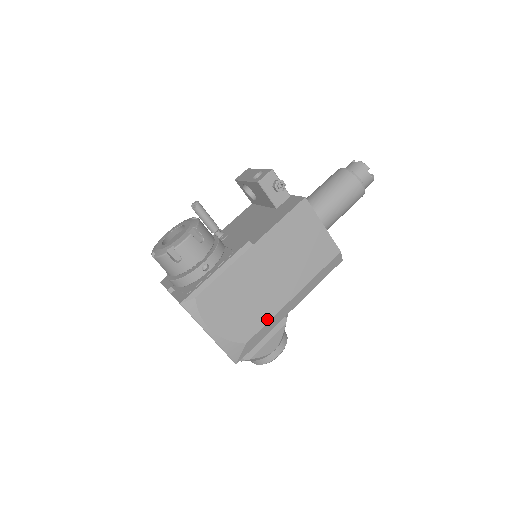
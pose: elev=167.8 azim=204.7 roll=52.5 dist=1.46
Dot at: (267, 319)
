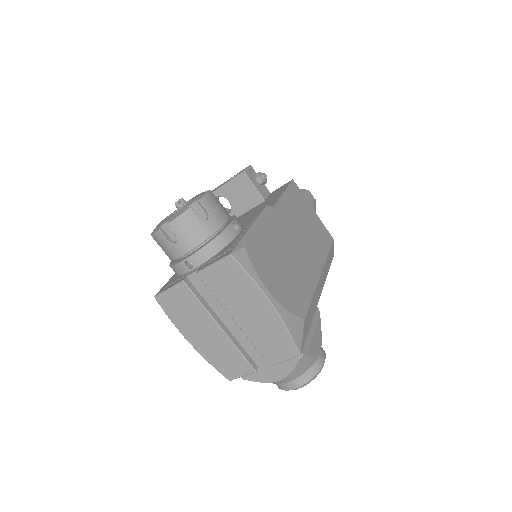
Dot at: (310, 293)
